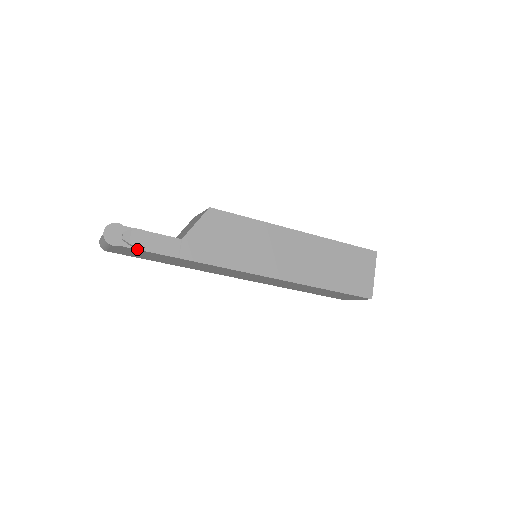
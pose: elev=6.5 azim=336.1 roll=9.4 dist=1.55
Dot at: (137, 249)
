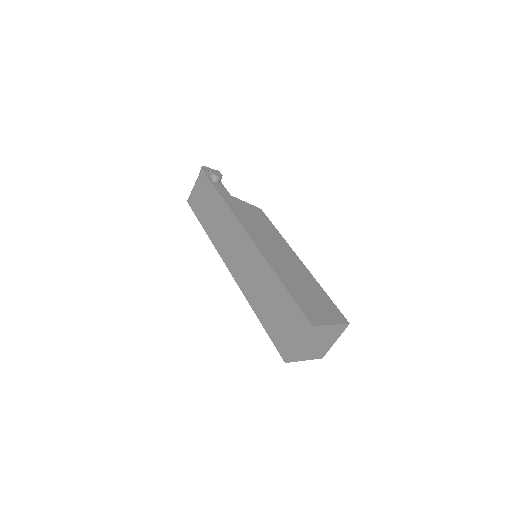
Dot at: (208, 178)
